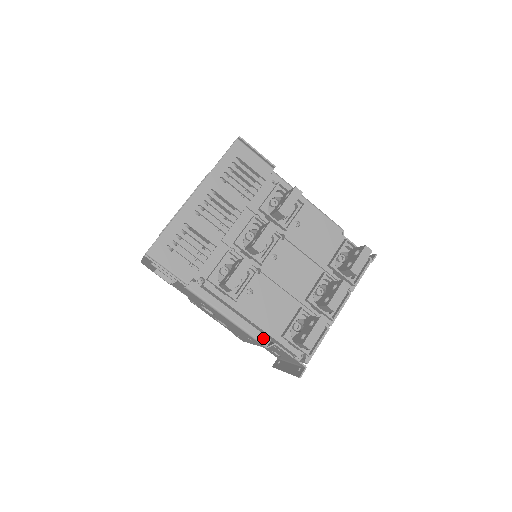
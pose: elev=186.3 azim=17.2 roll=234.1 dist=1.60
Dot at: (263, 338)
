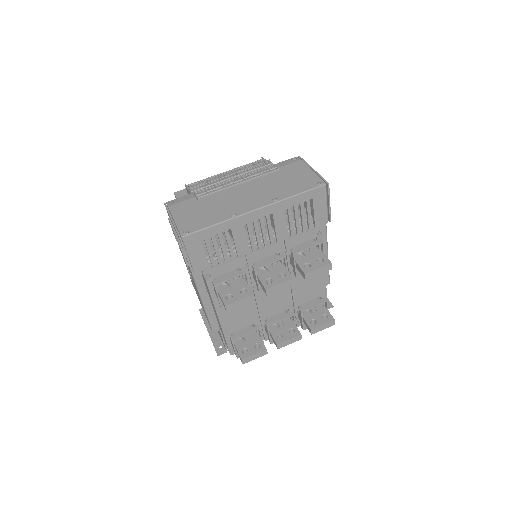
Dot at: (216, 326)
